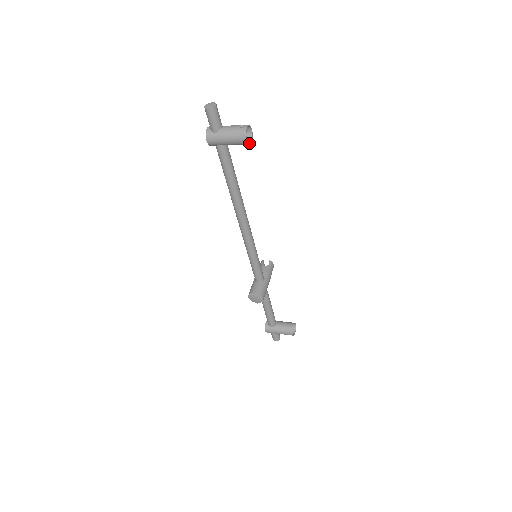
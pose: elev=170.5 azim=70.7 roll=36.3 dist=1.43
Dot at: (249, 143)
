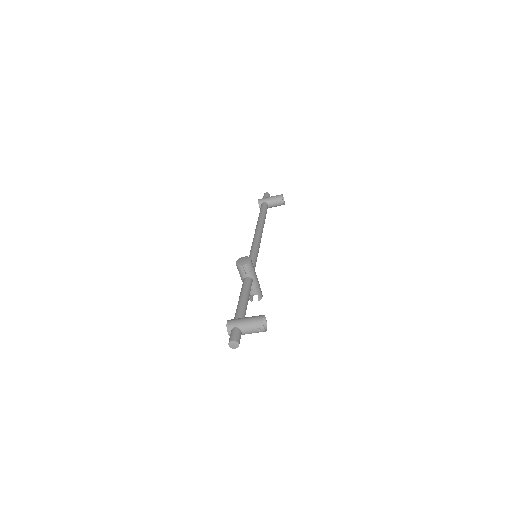
Dot at: (282, 199)
